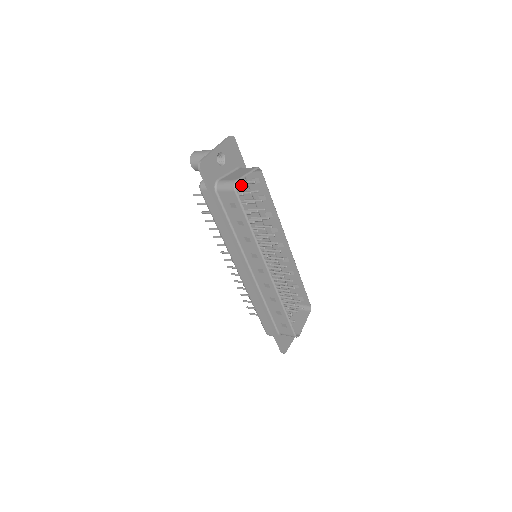
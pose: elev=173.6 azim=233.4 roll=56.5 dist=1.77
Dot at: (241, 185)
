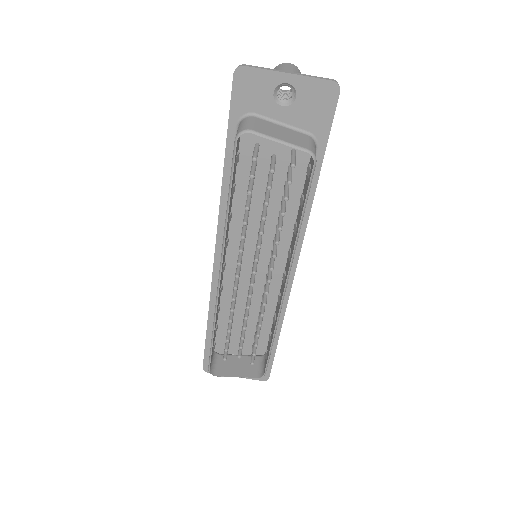
Dot at: (298, 159)
